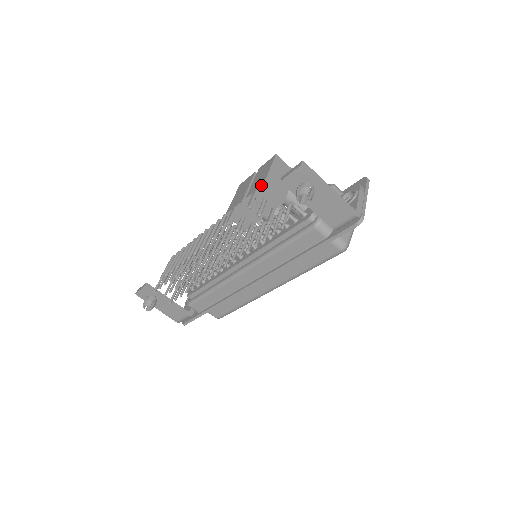
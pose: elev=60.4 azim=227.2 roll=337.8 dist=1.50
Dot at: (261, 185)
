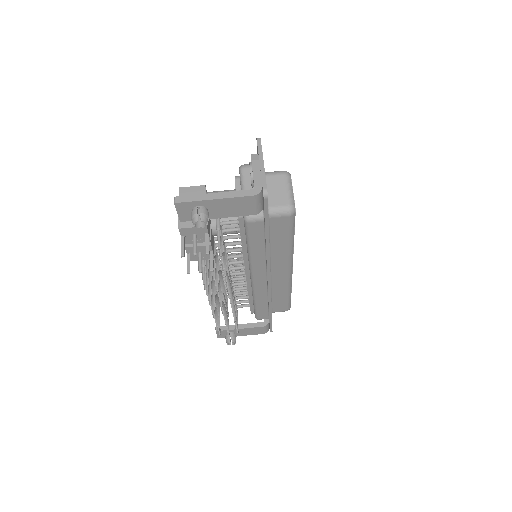
Dot at: occluded
